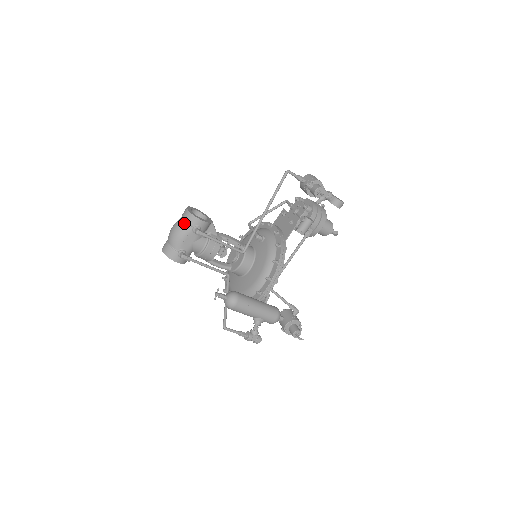
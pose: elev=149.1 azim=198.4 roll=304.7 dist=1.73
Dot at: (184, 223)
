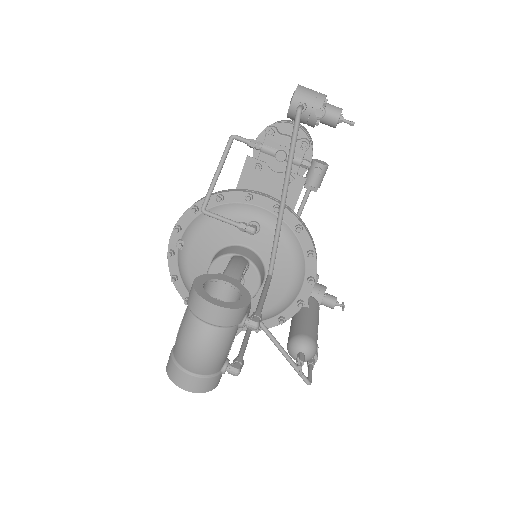
Dot at: (223, 331)
